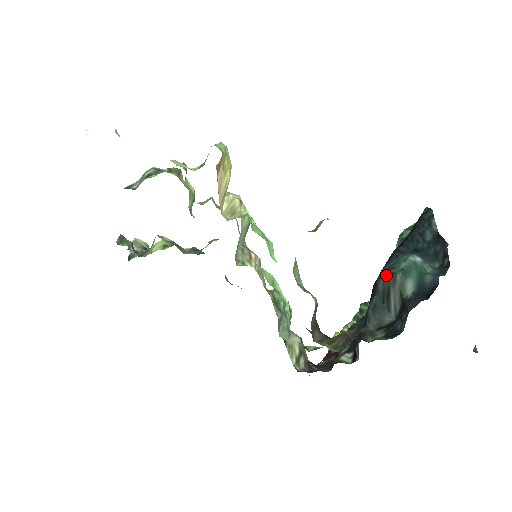
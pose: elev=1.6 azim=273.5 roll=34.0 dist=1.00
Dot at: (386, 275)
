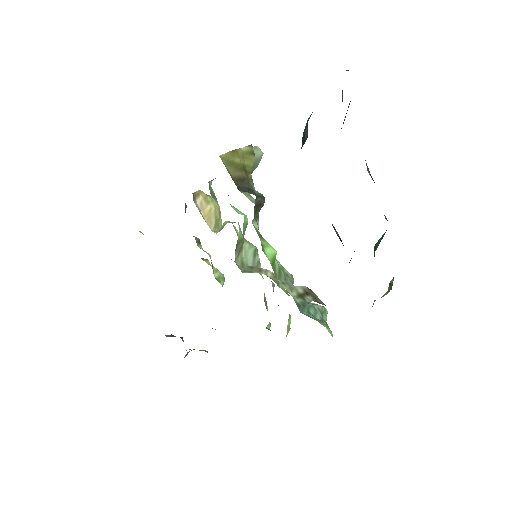
Dot at: occluded
